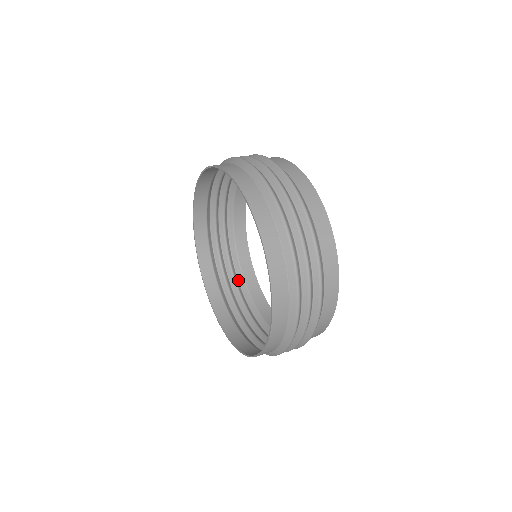
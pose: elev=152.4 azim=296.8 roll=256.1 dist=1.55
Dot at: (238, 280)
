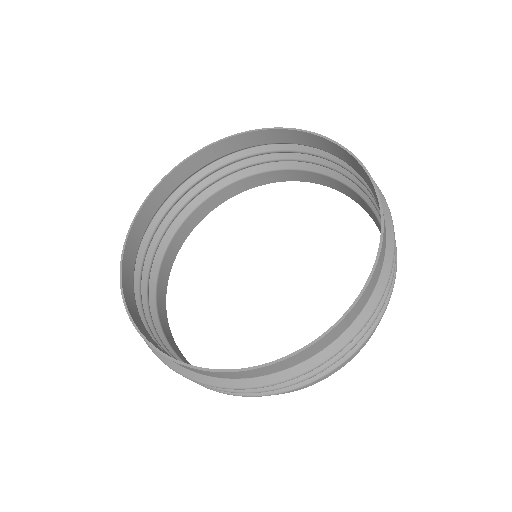
Dot at: occluded
